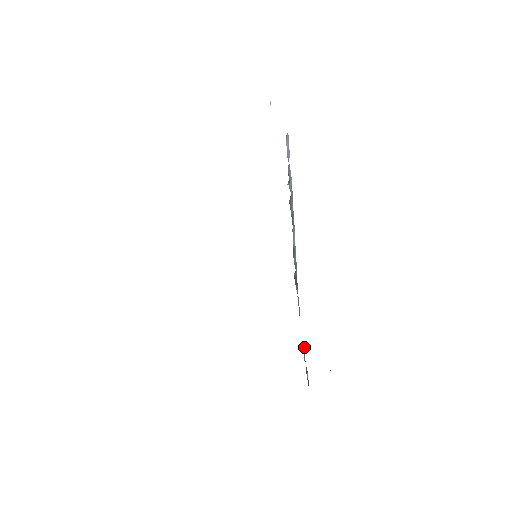
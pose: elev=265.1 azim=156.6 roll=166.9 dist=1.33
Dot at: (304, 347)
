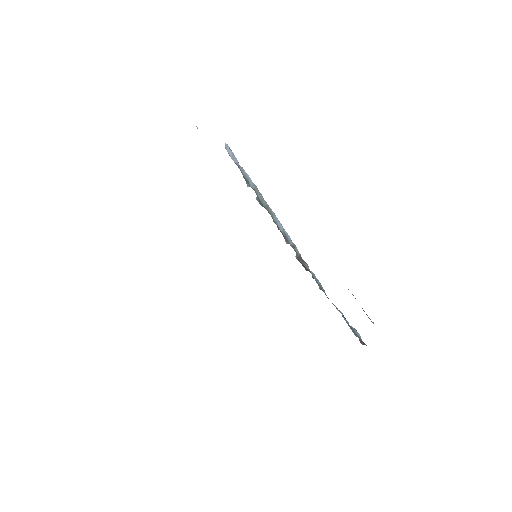
Dot at: occluded
